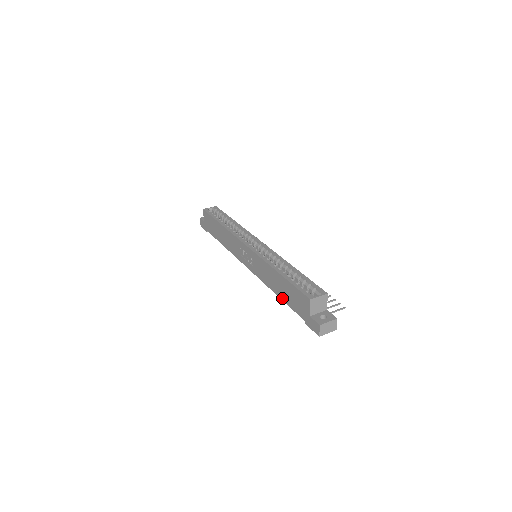
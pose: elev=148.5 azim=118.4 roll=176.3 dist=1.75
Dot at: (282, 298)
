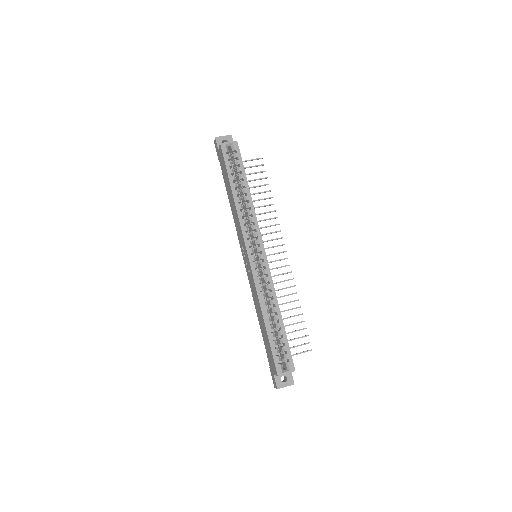
Dot at: (261, 329)
